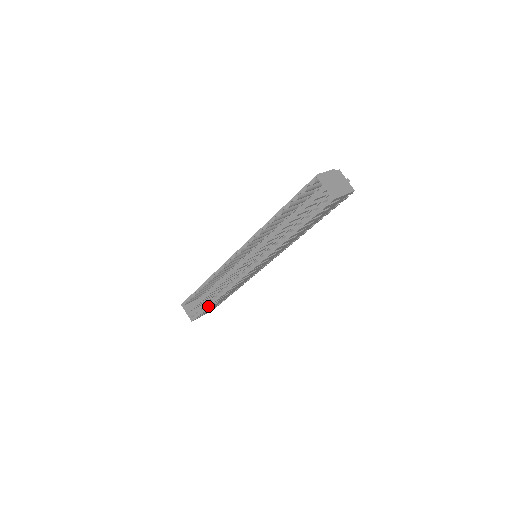
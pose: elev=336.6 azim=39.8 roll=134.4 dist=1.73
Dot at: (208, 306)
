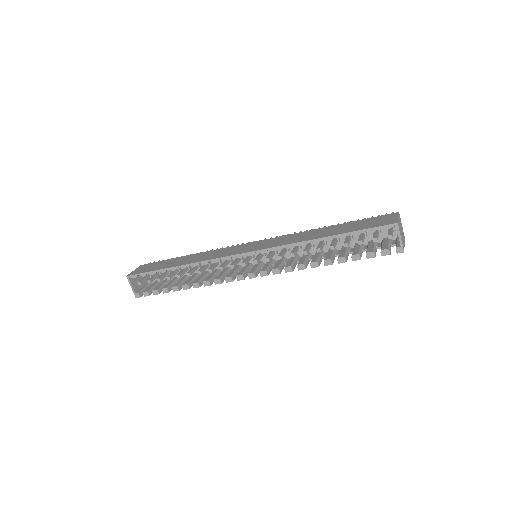
Dot at: (170, 289)
